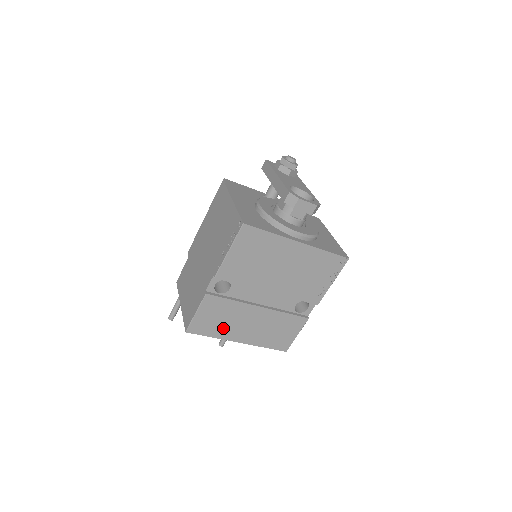
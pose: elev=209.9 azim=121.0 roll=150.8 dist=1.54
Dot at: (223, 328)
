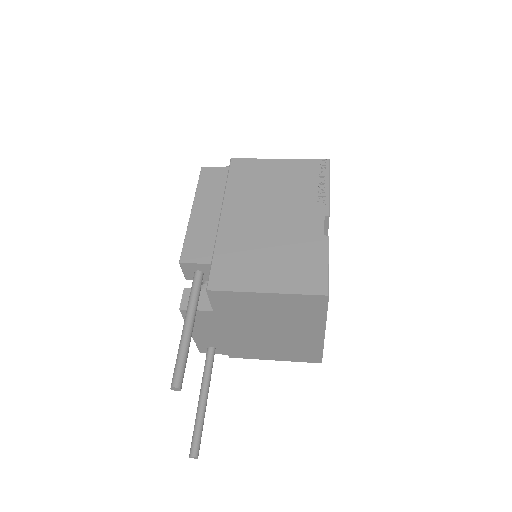
Dot at: occluded
